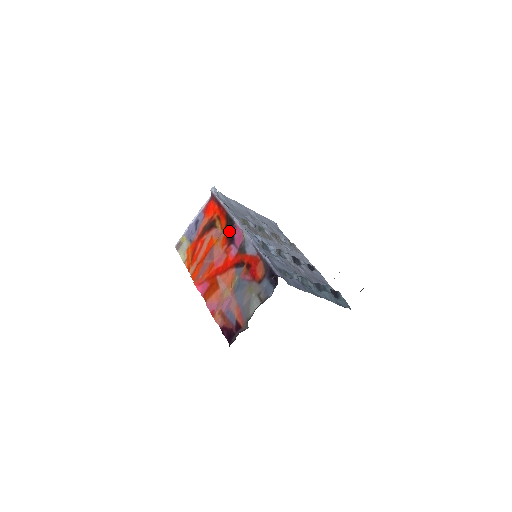
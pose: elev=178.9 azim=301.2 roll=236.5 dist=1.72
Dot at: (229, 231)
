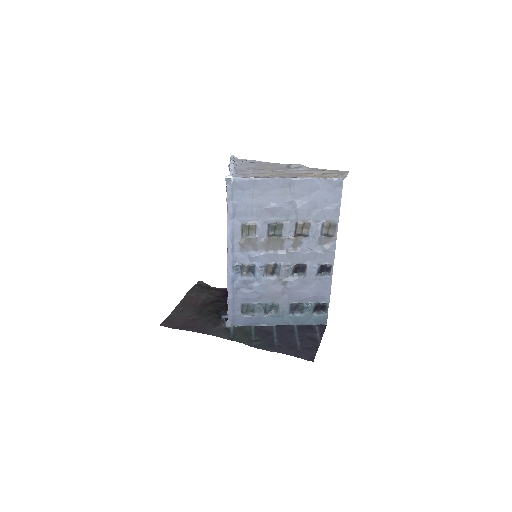
Dot at: occluded
